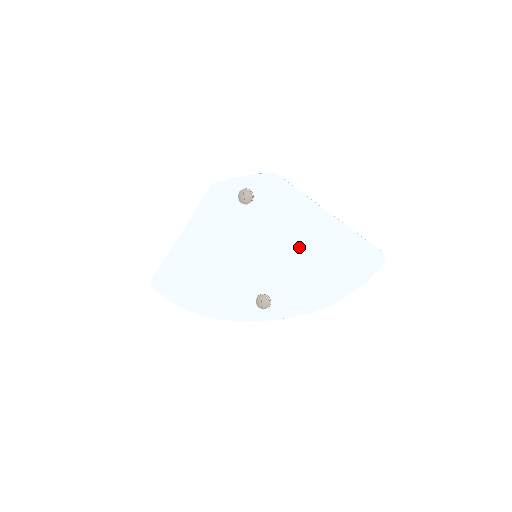
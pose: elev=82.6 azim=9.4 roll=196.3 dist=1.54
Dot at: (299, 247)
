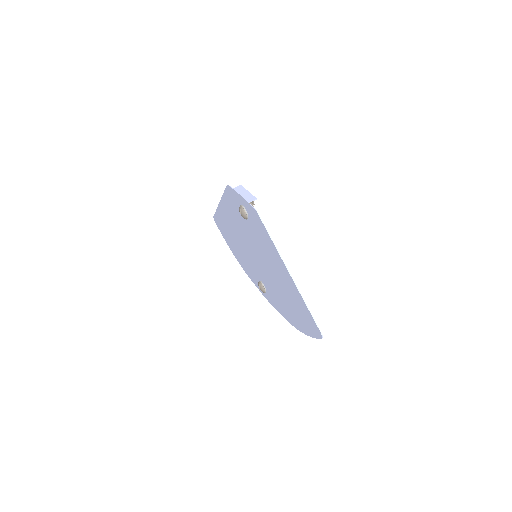
Dot at: (275, 276)
